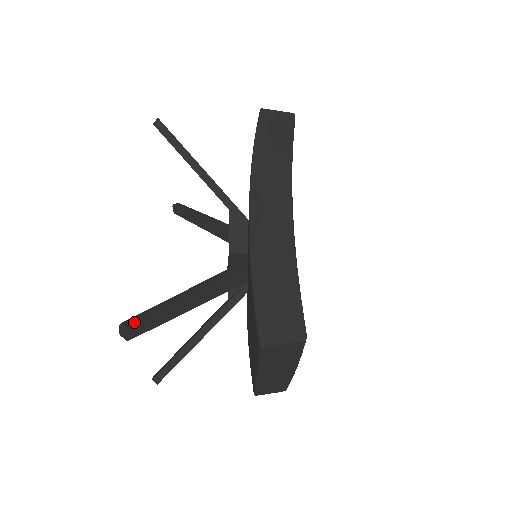
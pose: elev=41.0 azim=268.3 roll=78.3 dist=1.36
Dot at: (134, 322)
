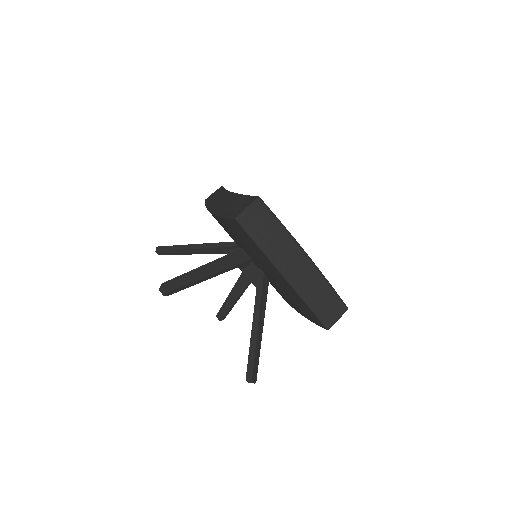
Dot at: (167, 282)
